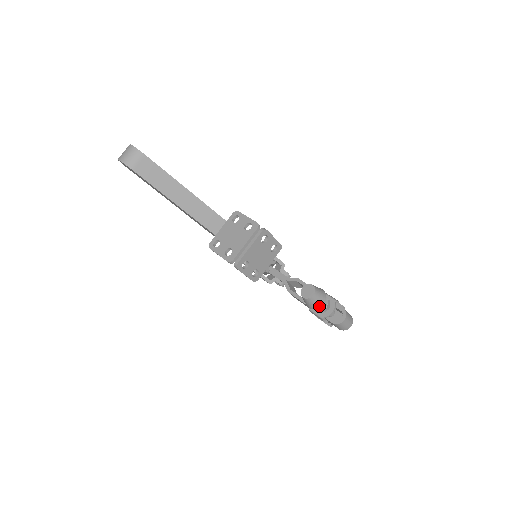
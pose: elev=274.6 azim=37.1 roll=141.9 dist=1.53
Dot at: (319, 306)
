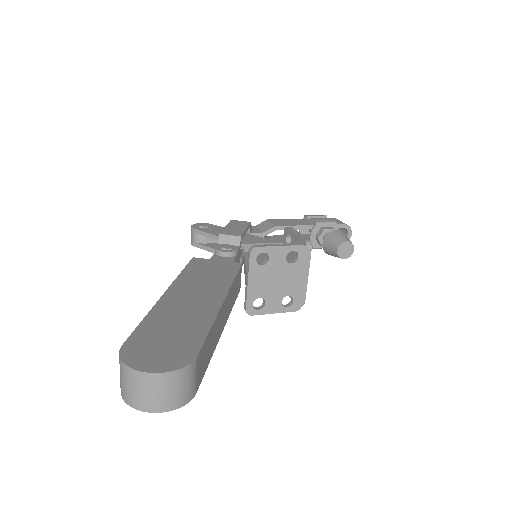
Dot at: occluded
